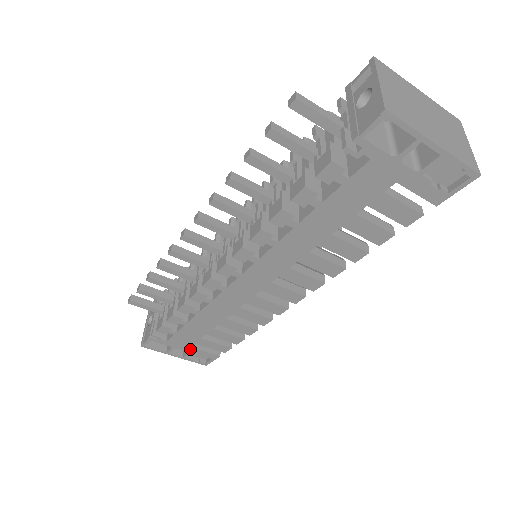
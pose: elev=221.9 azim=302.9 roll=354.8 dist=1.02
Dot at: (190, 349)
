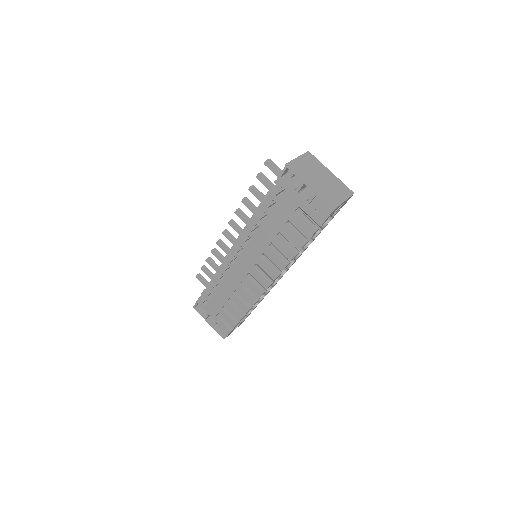
Dot at: (216, 318)
